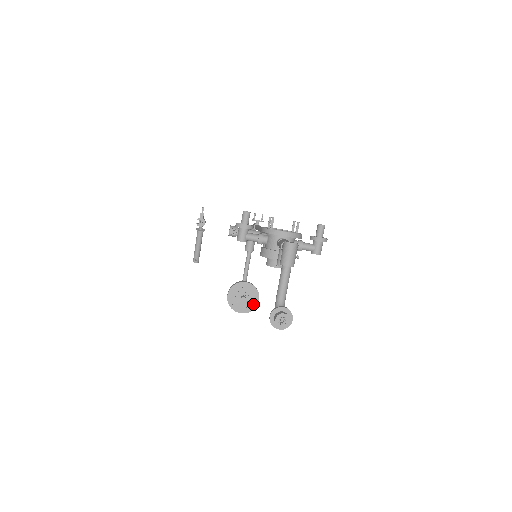
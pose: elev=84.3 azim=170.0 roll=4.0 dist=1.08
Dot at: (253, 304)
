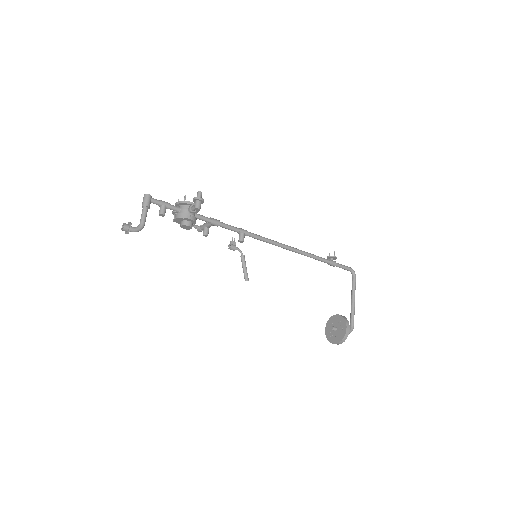
Dot at: (343, 333)
